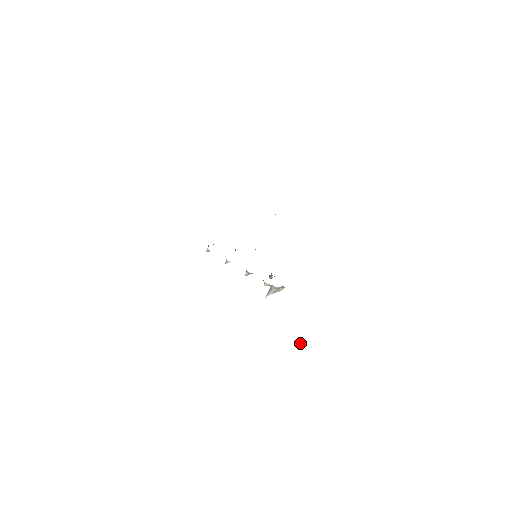
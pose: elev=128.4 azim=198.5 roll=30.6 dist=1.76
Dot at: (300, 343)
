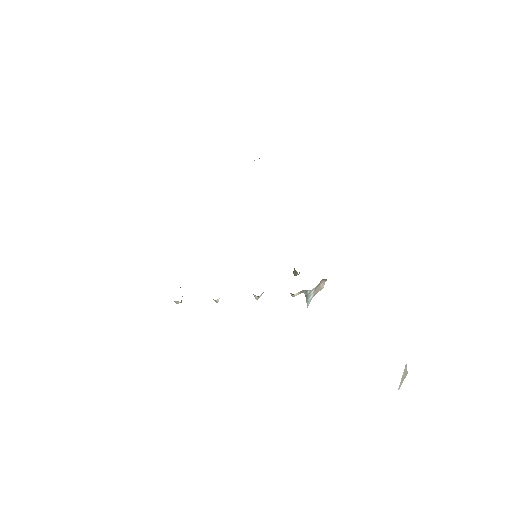
Dot at: (402, 376)
